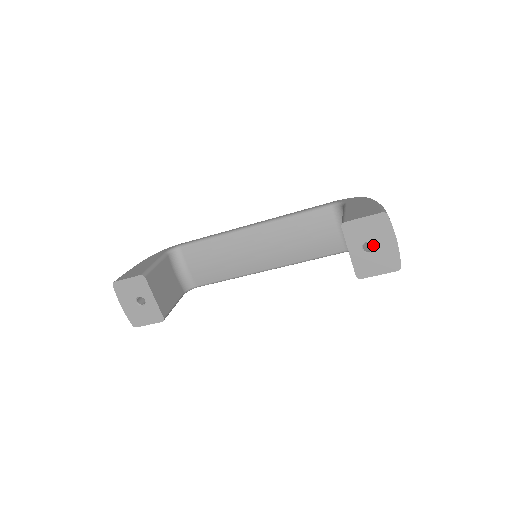
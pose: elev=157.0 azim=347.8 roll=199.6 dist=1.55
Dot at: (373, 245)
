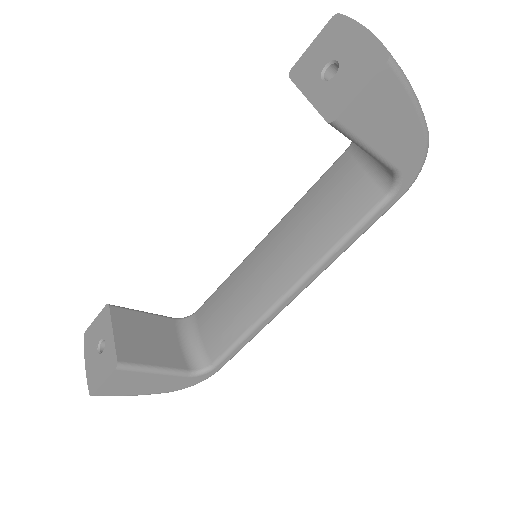
Dot at: (336, 63)
